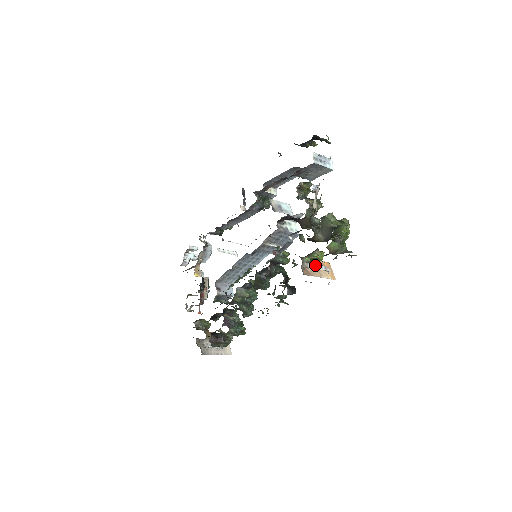
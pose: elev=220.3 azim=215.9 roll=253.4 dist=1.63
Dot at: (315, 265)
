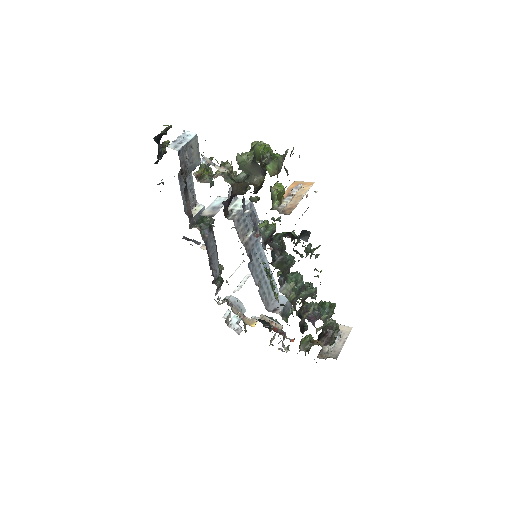
Dot at: (287, 198)
